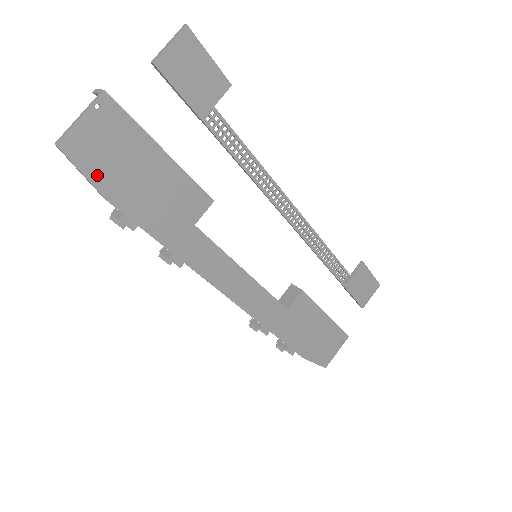
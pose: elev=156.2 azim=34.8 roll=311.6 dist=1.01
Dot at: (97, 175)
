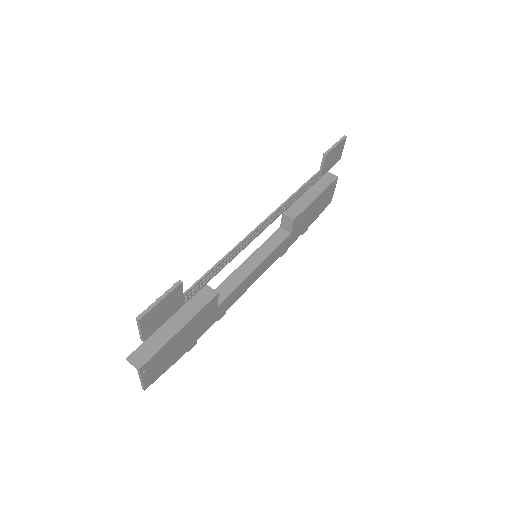
Dot at: (166, 367)
